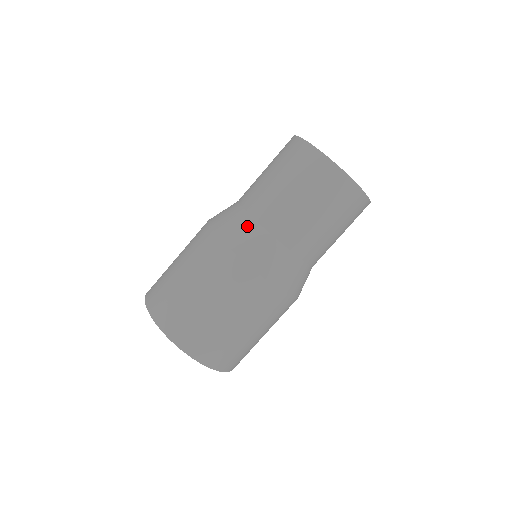
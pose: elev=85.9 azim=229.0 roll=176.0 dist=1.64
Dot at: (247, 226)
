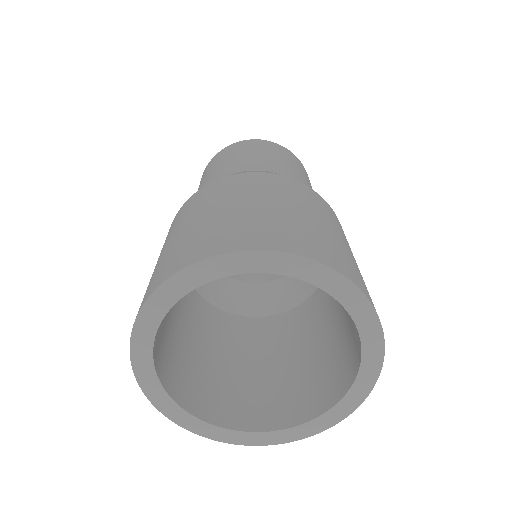
Dot at: occluded
